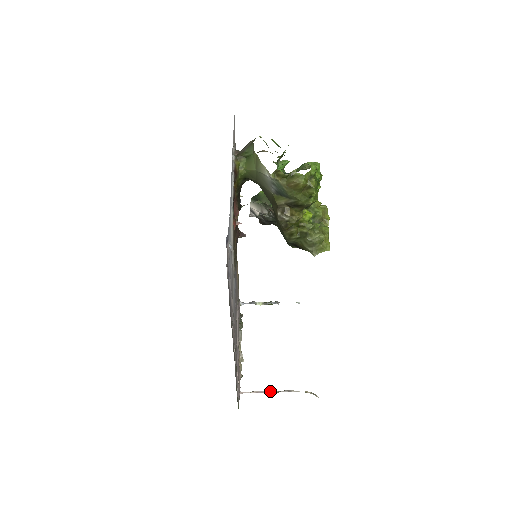
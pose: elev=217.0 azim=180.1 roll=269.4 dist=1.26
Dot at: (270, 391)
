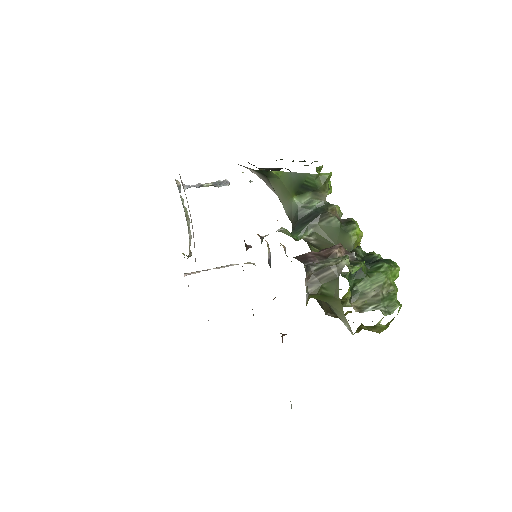
Dot at: (213, 268)
